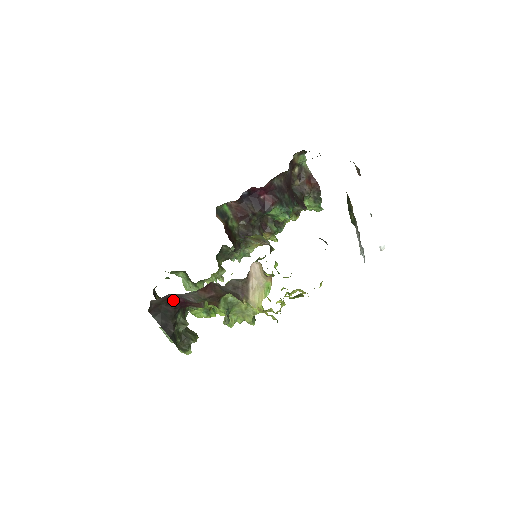
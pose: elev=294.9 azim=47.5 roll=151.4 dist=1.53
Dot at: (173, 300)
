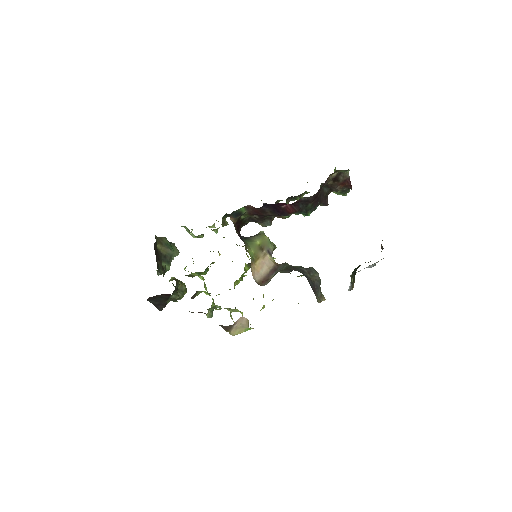
Dot at: (169, 294)
